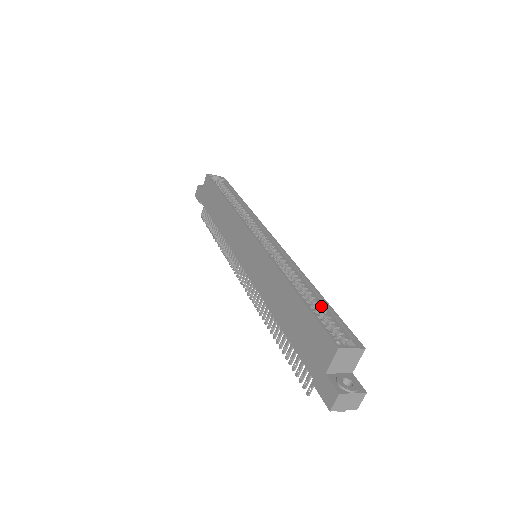
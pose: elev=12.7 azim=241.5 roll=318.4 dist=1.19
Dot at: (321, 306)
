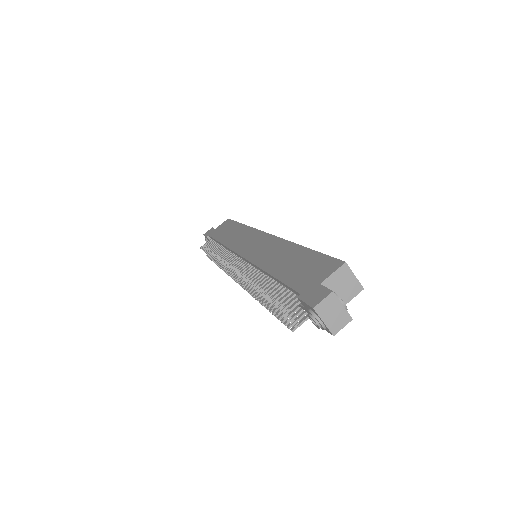
Dot at: occluded
